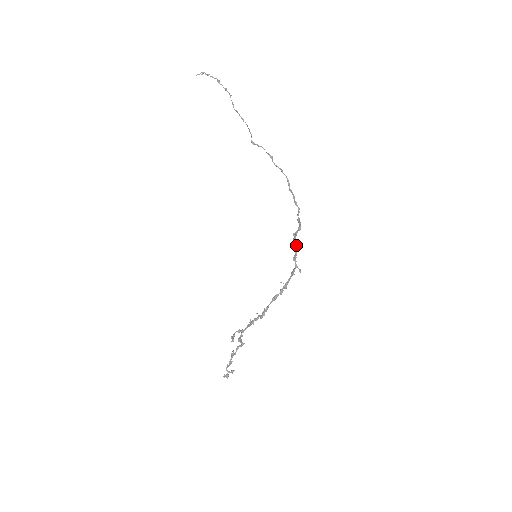
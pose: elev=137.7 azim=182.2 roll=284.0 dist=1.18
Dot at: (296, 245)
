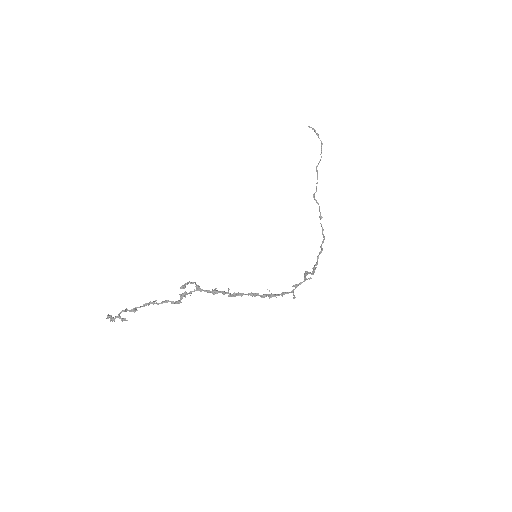
Dot at: (310, 277)
